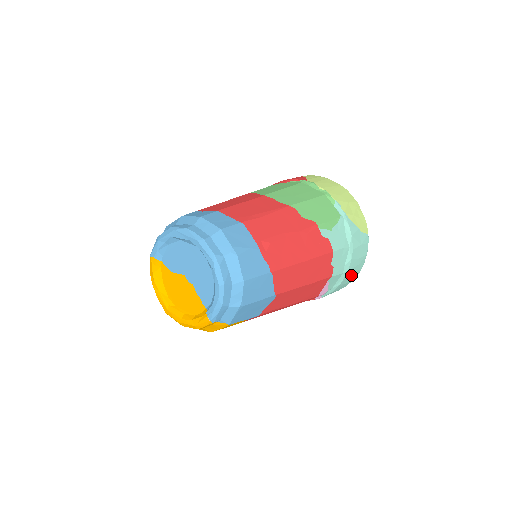
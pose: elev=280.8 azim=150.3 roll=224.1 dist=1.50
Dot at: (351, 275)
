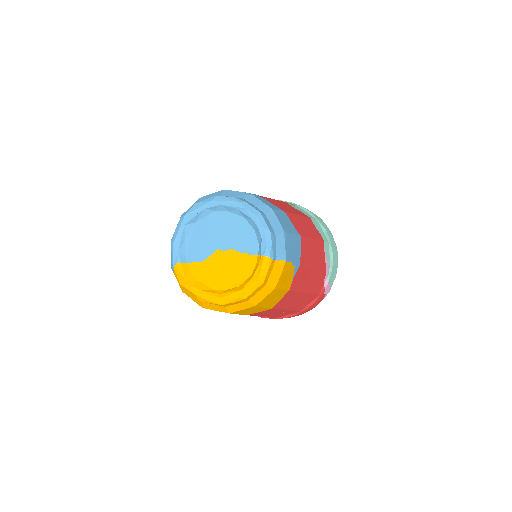
Dot at: (334, 250)
